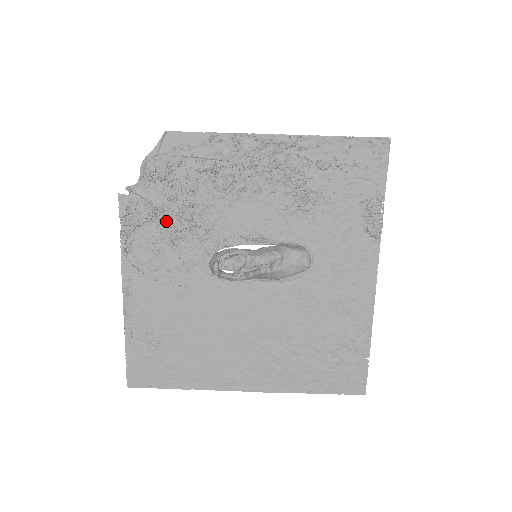
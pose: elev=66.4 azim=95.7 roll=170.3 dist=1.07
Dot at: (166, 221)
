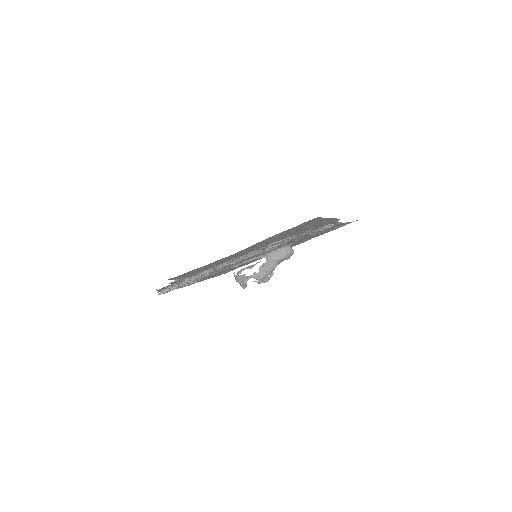
Dot at: occluded
